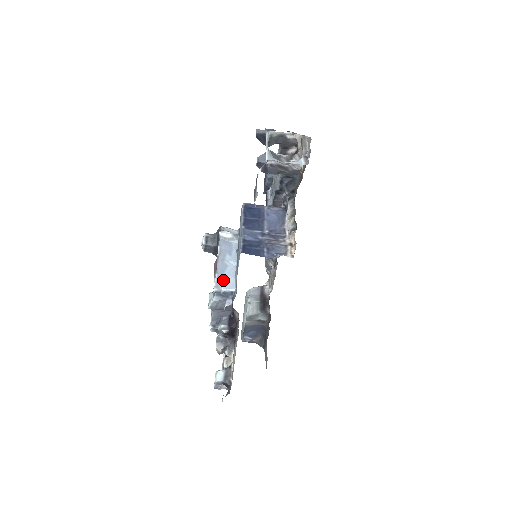
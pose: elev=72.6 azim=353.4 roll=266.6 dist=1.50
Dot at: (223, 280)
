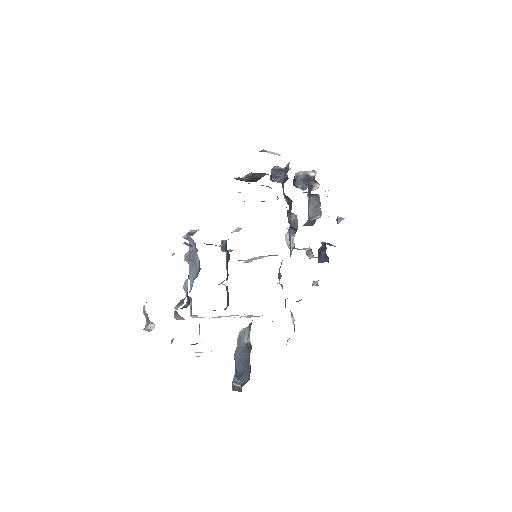
Dot at: occluded
